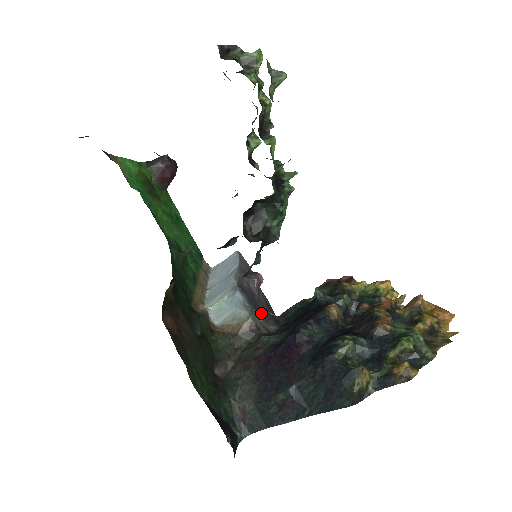
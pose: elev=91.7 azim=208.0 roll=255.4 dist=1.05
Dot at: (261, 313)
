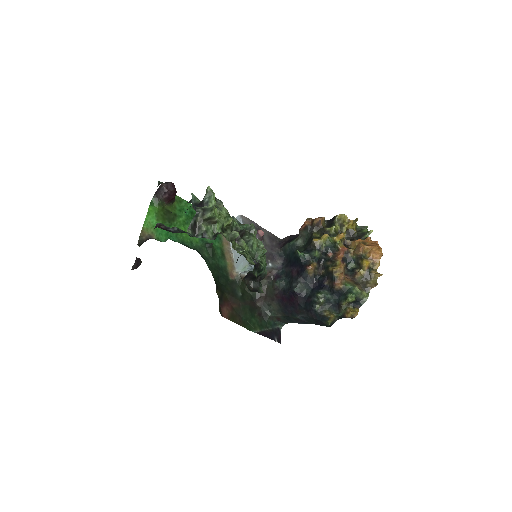
Dot at: (270, 258)
